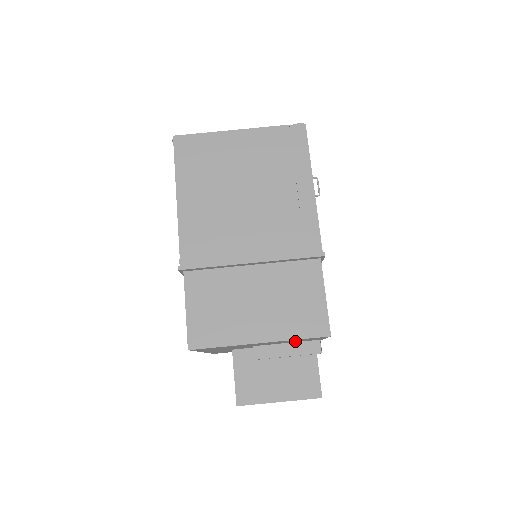
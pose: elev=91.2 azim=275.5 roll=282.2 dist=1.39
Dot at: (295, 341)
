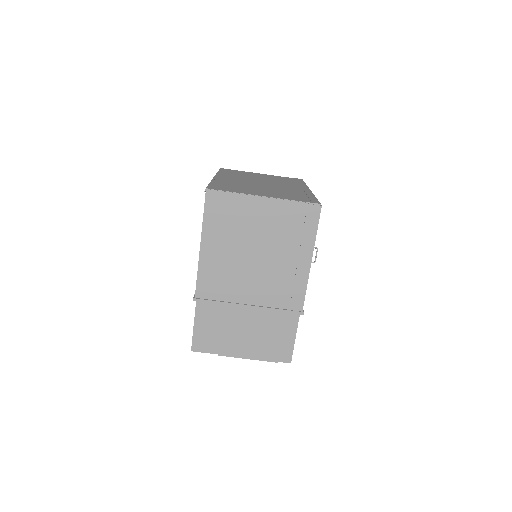
Dot at: occluded
